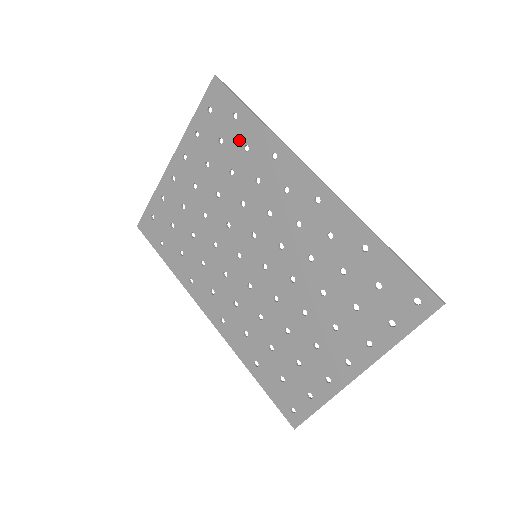
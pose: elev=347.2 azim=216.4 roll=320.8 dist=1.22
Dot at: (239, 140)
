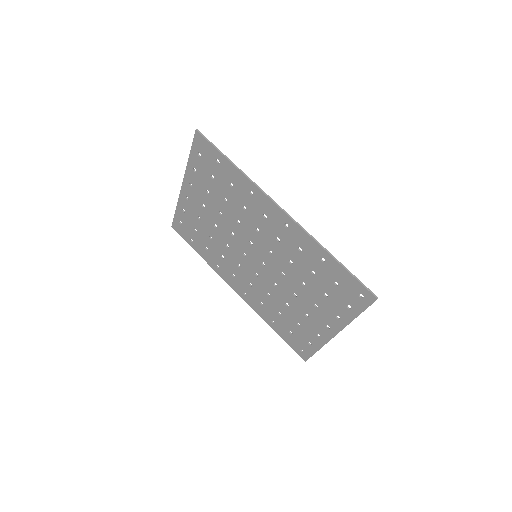
Dot at: (225, 178)
